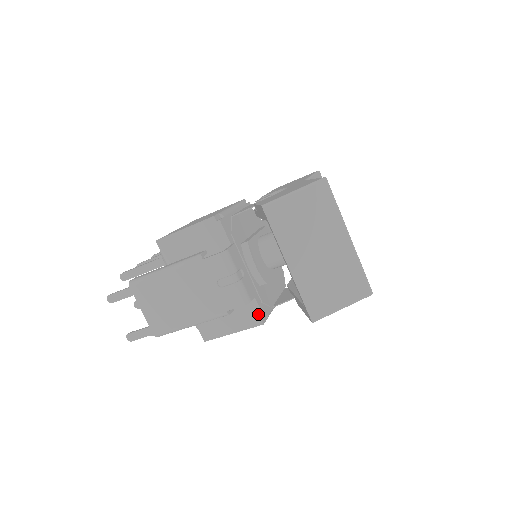
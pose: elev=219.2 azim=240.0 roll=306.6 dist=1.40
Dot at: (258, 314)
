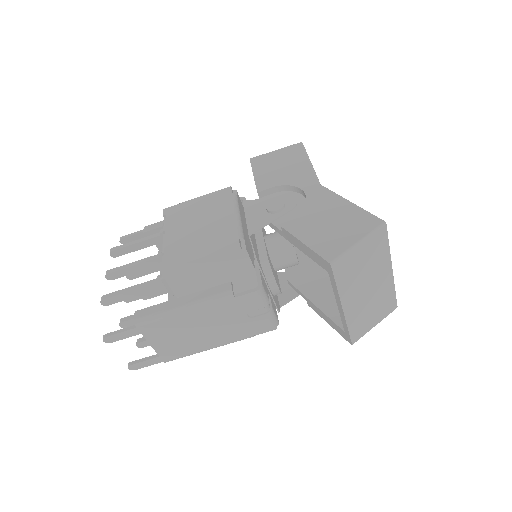
Dot at: occluded
